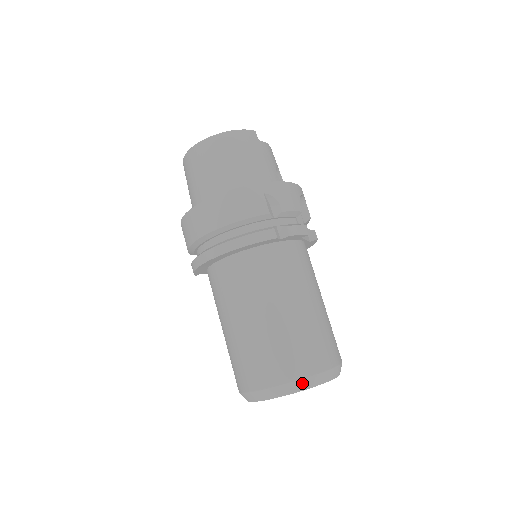
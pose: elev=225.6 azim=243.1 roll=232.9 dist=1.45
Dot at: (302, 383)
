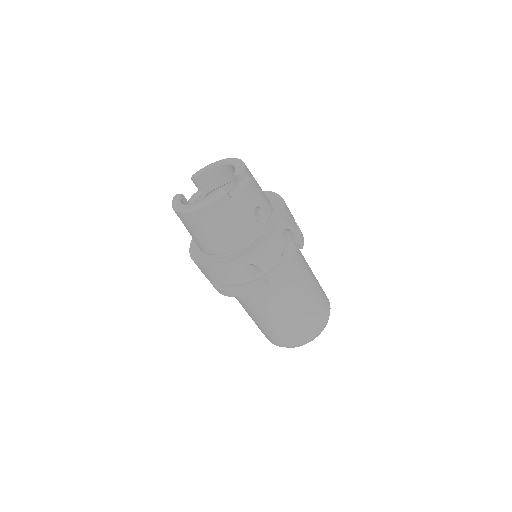
Dot at: (297, 346)
